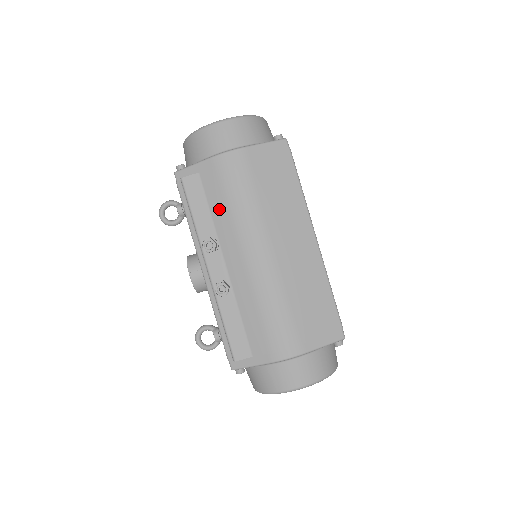
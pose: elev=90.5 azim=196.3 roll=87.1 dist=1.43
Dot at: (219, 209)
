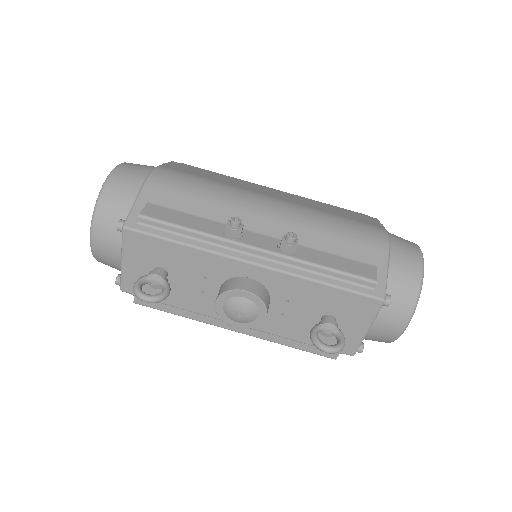
Dot at: (201, 206)
